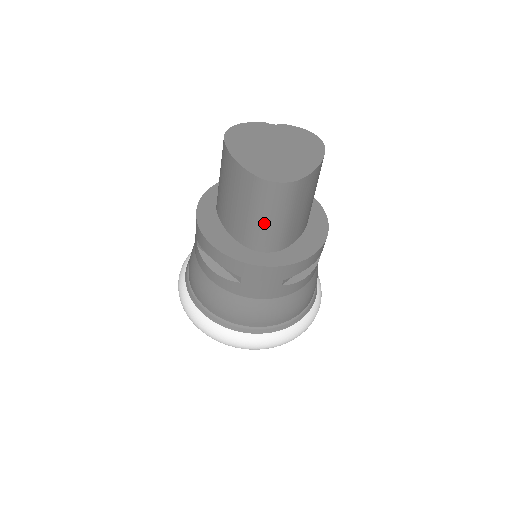
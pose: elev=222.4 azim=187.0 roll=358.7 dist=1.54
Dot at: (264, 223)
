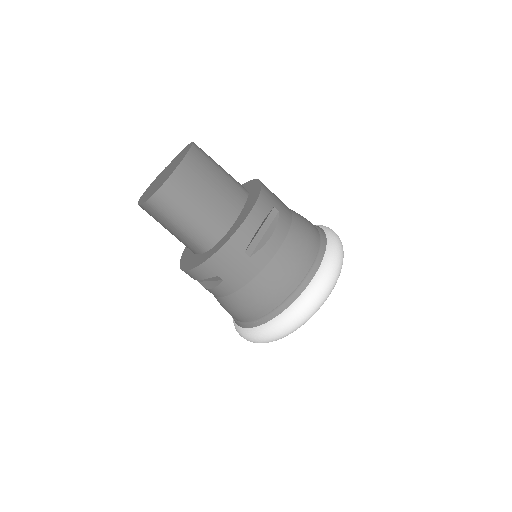
Dot at: (187, 225)
